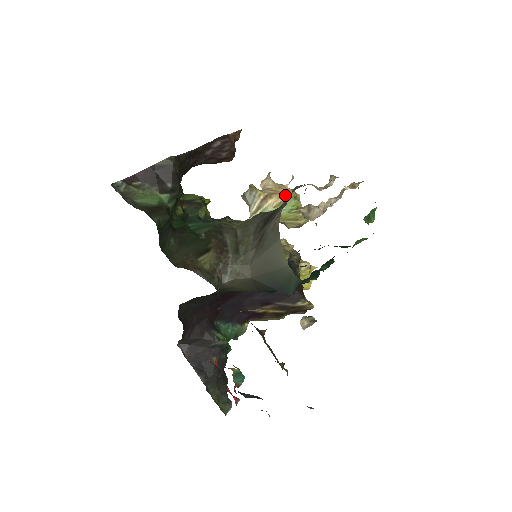
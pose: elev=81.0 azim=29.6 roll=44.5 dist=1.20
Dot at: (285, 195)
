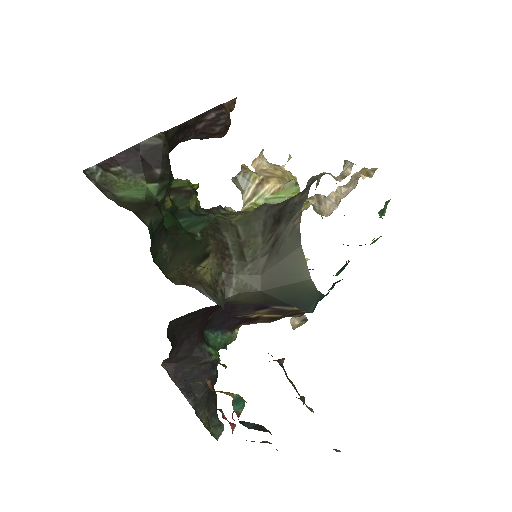
Dot at: (283, 179)
